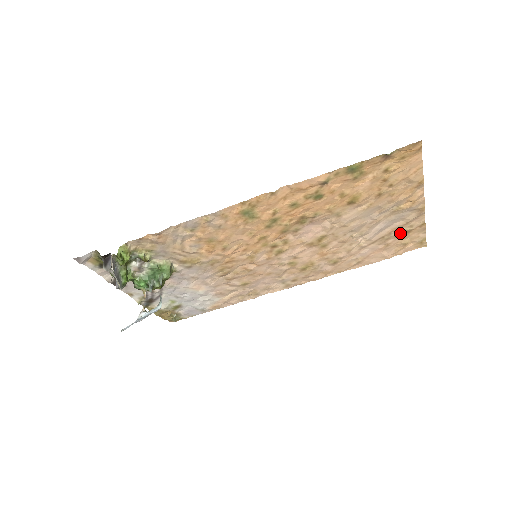
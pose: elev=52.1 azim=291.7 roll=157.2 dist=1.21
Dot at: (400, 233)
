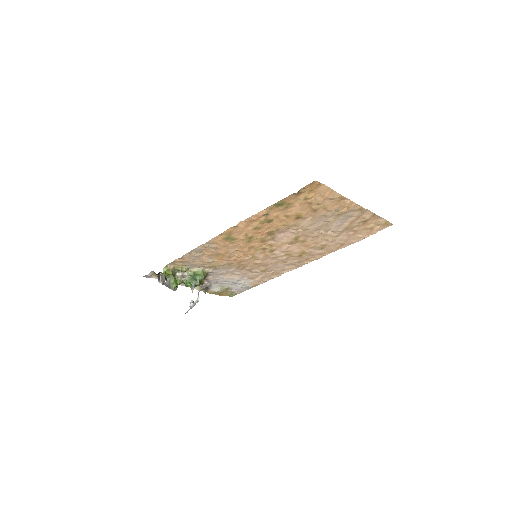
Dot at: (359, 223)
